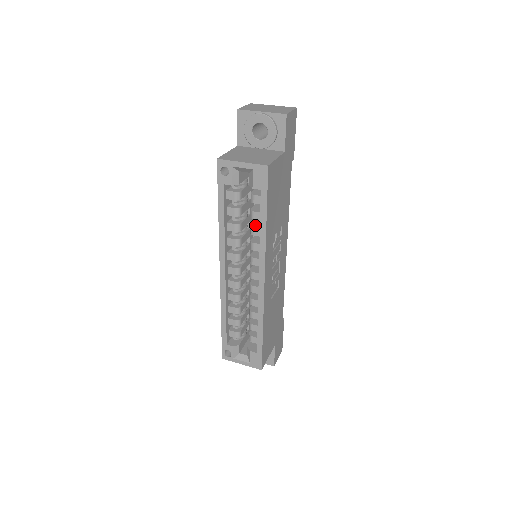
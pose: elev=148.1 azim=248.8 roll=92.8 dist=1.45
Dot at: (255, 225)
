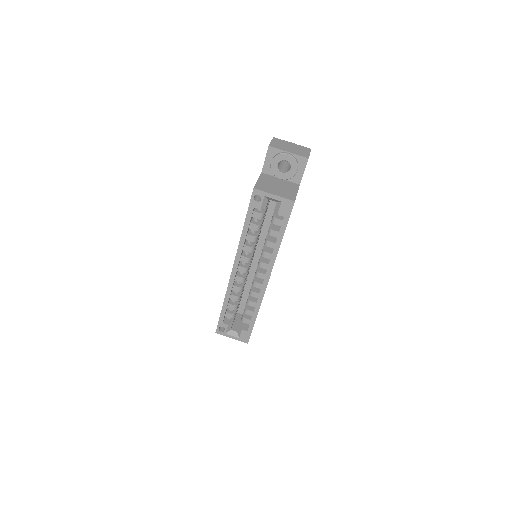
Dot at: (269, 239)
